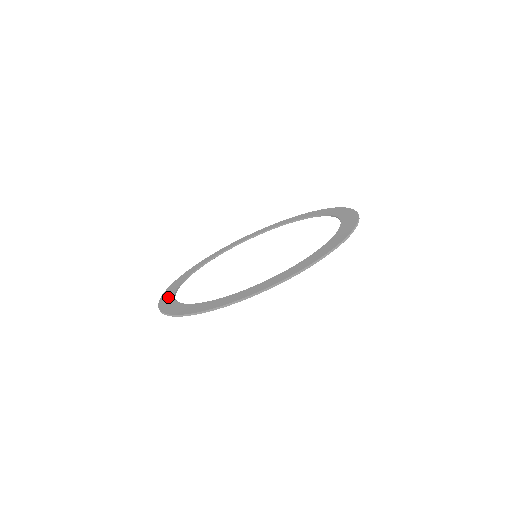
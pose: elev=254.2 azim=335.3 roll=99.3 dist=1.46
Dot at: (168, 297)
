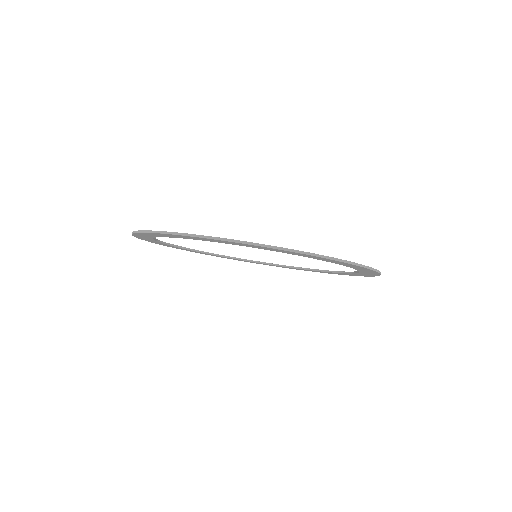
Dot at: occluded
